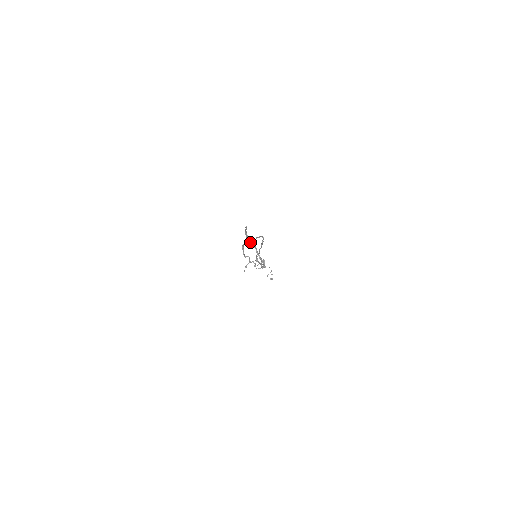
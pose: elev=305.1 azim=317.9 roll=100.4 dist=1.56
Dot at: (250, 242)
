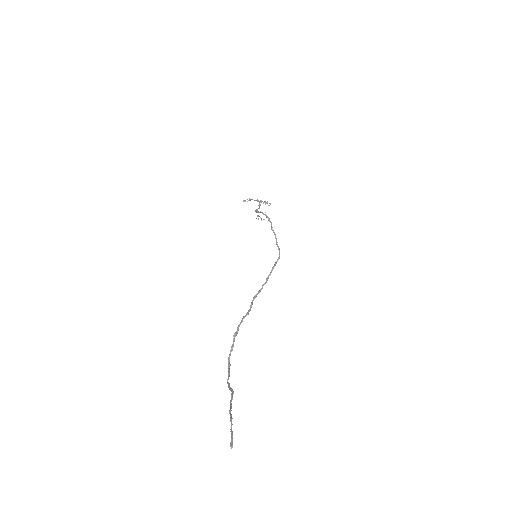
Dot at: (230, 403)
